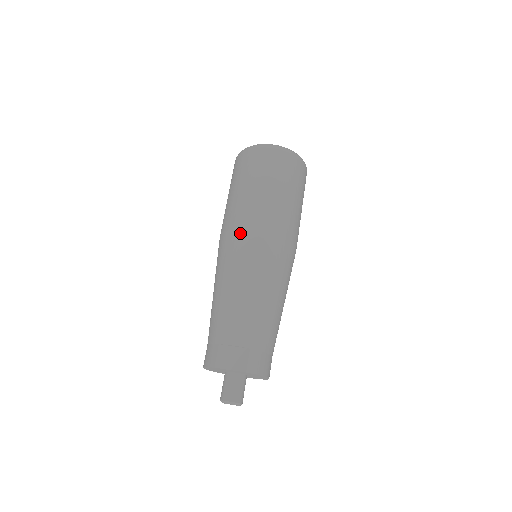
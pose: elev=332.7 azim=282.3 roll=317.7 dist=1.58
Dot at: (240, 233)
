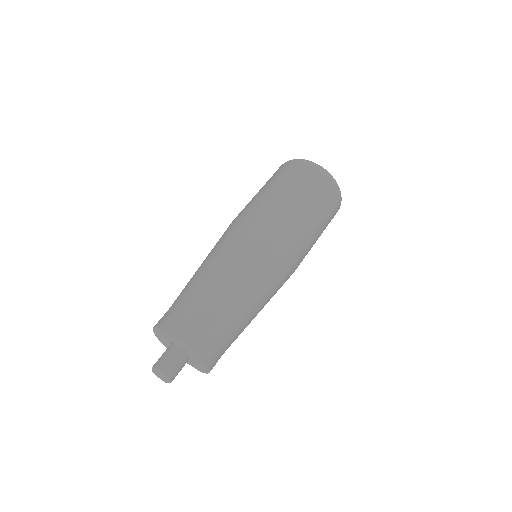
Dot at: (246, 221)
